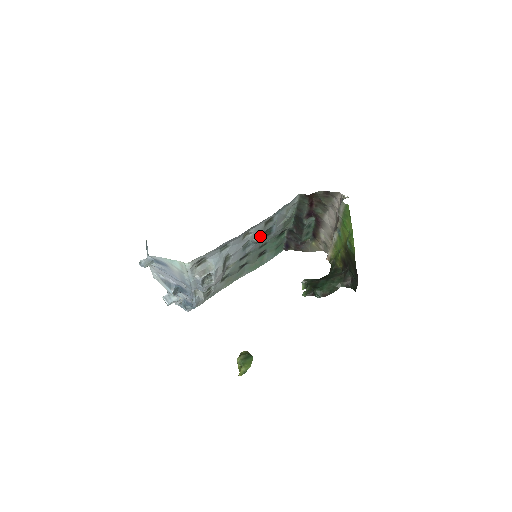
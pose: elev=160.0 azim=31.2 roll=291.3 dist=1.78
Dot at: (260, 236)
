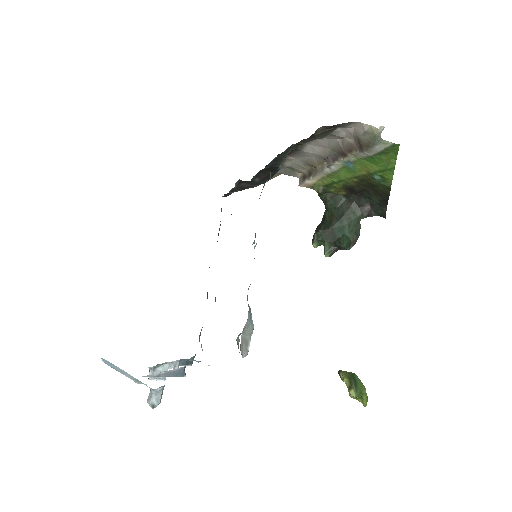
Dot at: occluded
